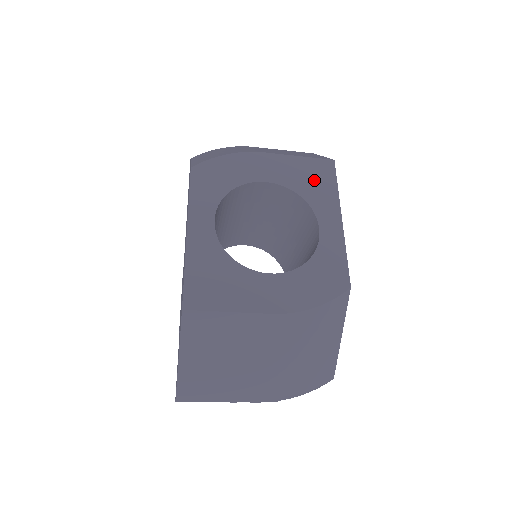
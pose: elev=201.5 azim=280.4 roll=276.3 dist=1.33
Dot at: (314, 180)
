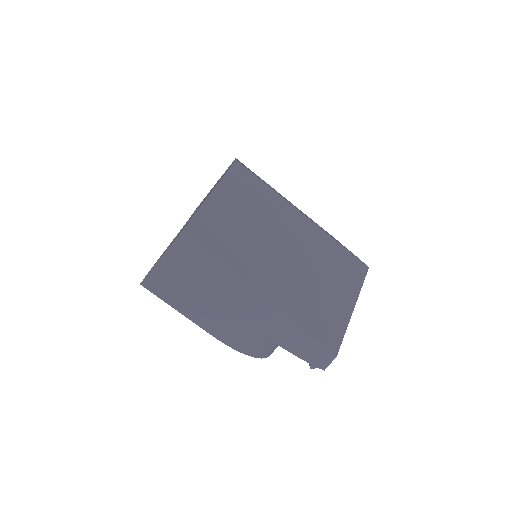
Dot at: occluded
